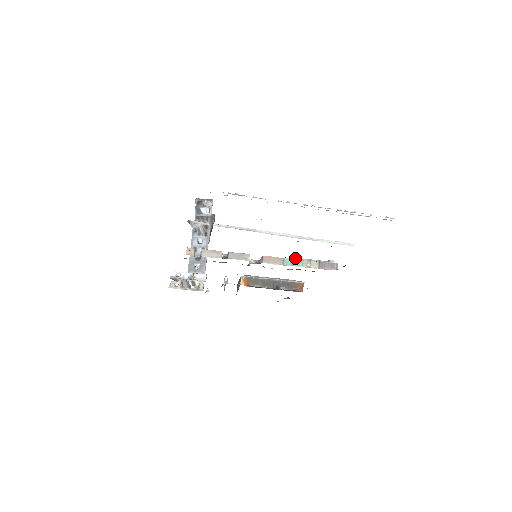
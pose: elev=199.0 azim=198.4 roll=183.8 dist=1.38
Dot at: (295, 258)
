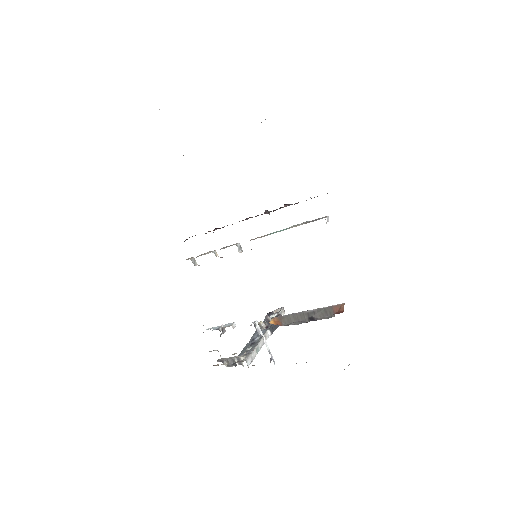
Dot at: occluded
